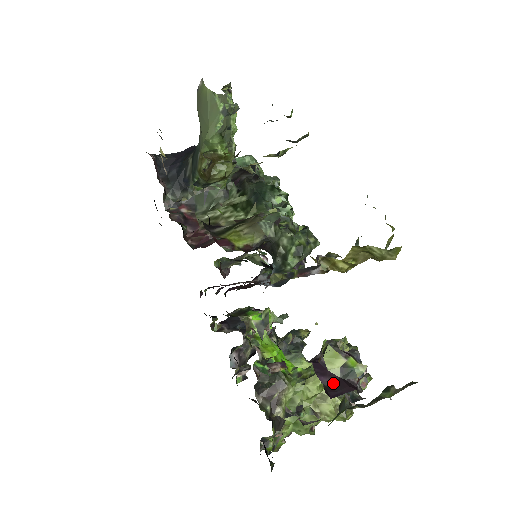
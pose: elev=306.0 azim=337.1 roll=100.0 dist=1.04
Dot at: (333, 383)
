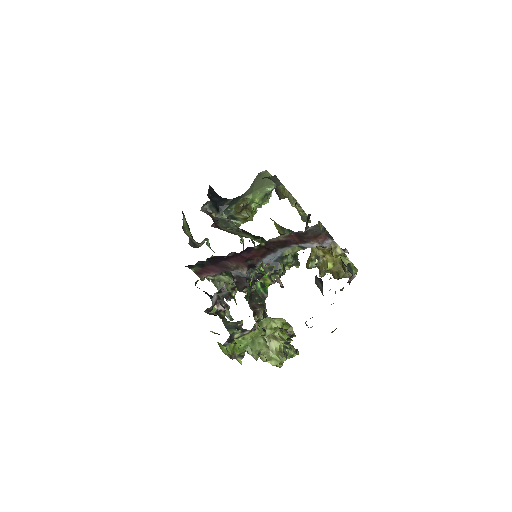
Dot at: (345, 265)
